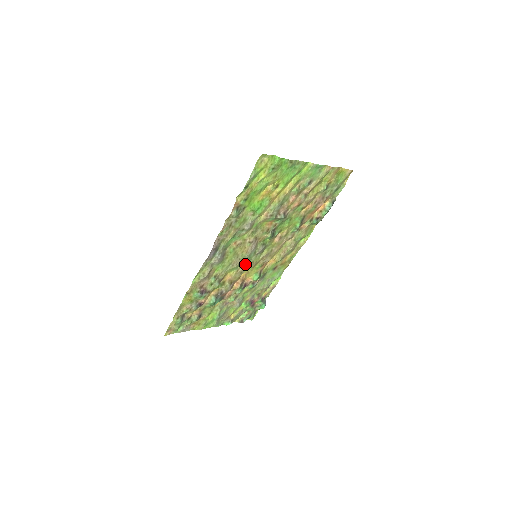
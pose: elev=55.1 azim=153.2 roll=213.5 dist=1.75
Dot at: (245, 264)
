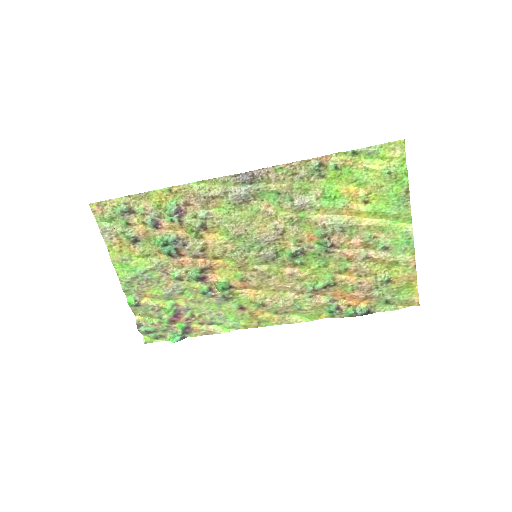
Dot at: (239, 248)
